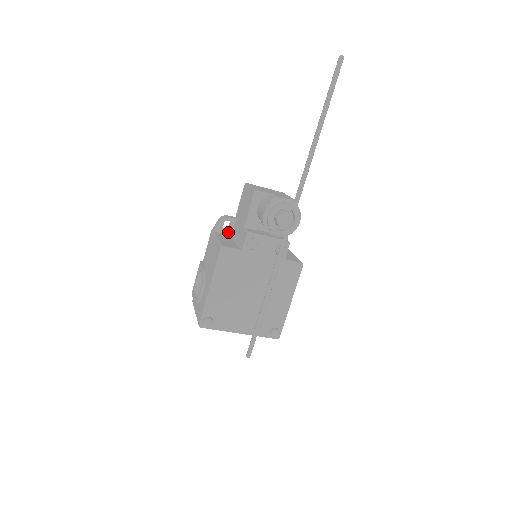
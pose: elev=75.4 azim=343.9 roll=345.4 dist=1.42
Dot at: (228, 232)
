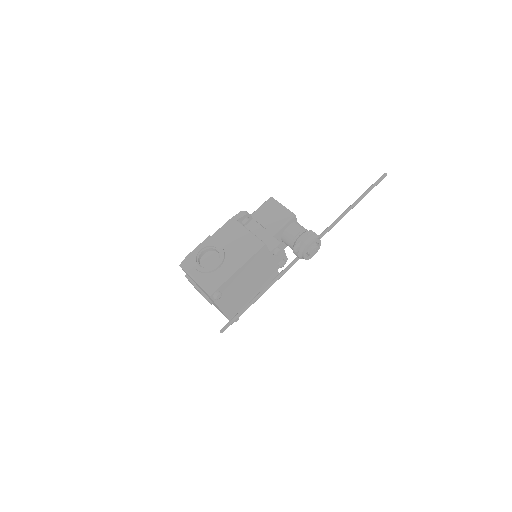
Dot at: occluded
